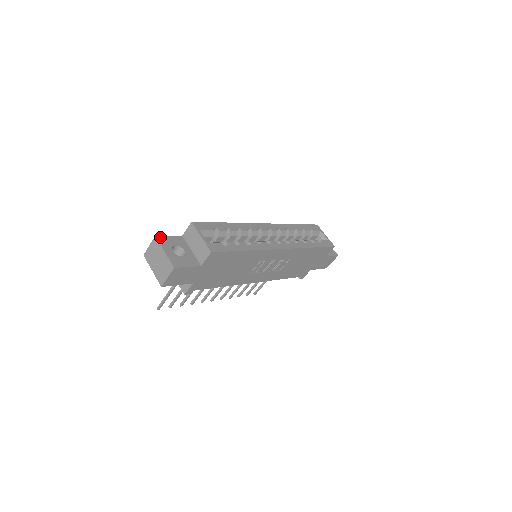
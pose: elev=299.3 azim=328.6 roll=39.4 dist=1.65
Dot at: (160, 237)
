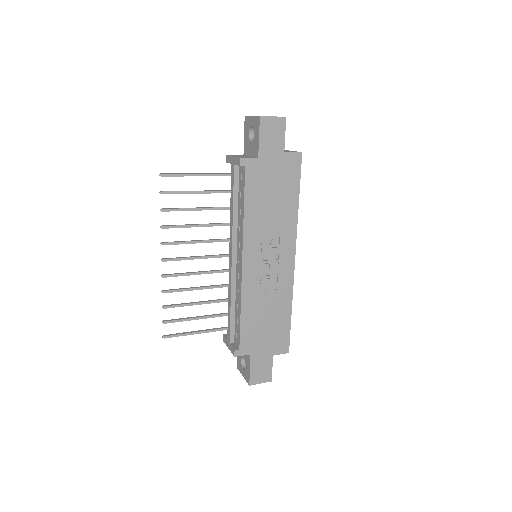
Dot at: occluded
